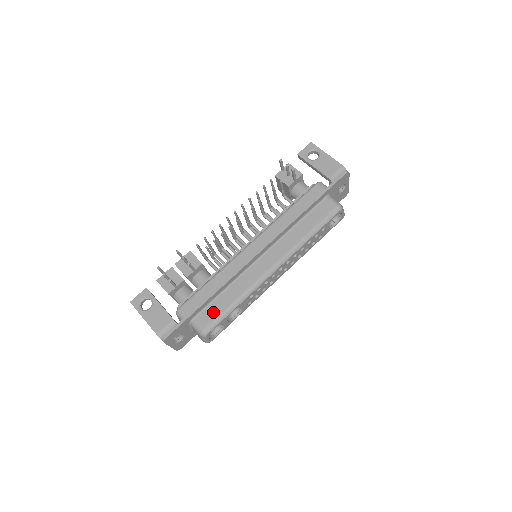
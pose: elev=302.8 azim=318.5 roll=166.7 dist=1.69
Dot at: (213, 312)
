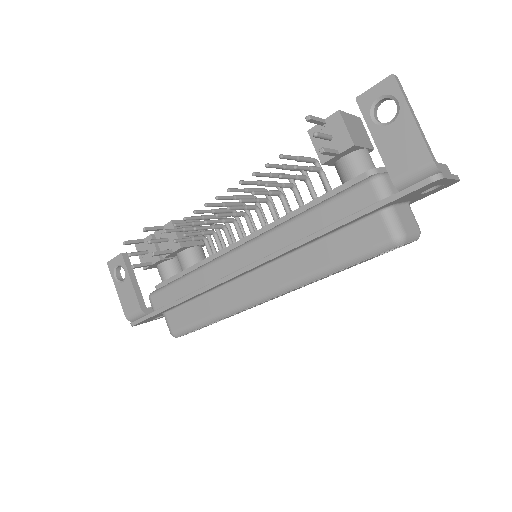
Dot at: (184, 317)
